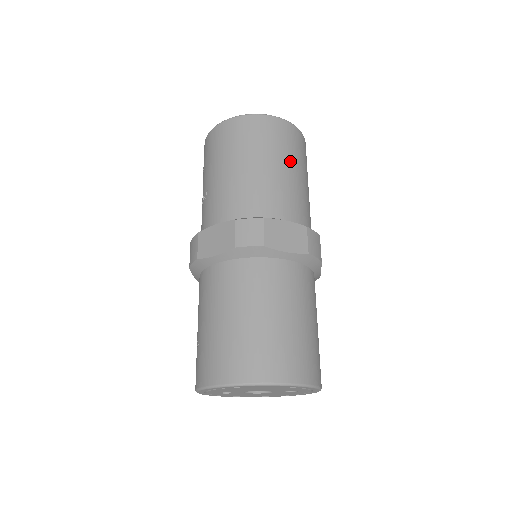
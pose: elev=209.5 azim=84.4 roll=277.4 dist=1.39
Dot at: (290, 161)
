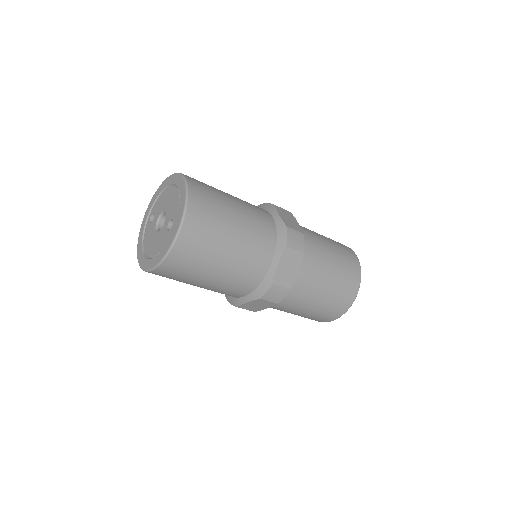
Dot at: (201, 277)
